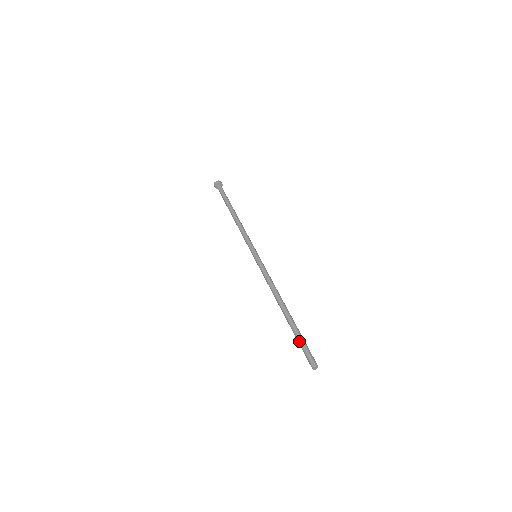
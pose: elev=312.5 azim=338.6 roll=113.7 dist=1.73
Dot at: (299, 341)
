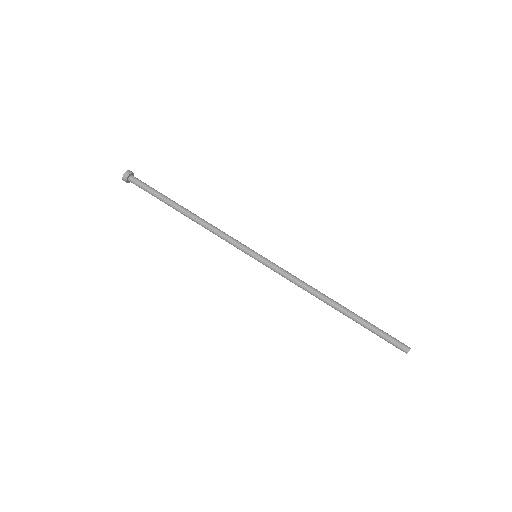
Dot at: (377, 331)
